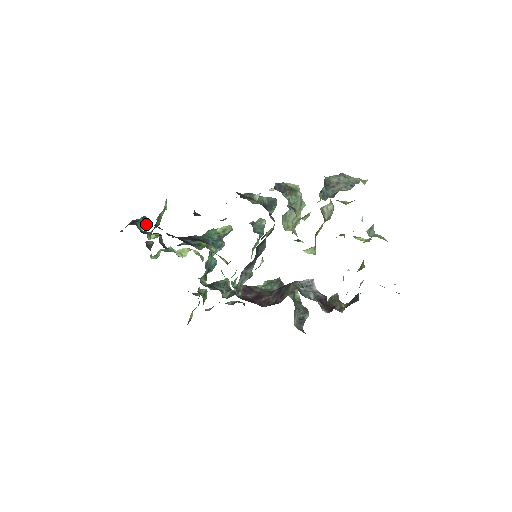
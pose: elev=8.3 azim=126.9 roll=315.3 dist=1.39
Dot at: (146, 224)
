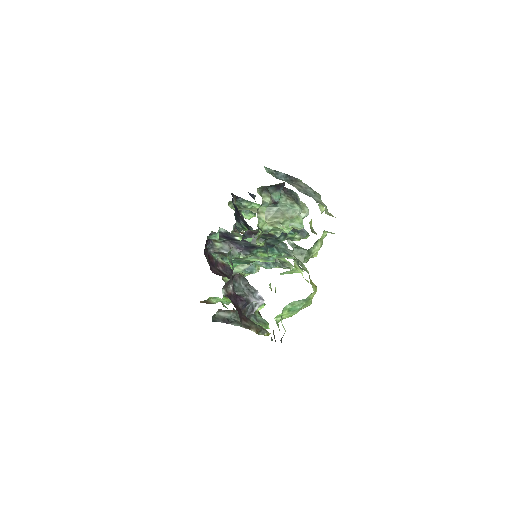
Dot at: (250, 216)
